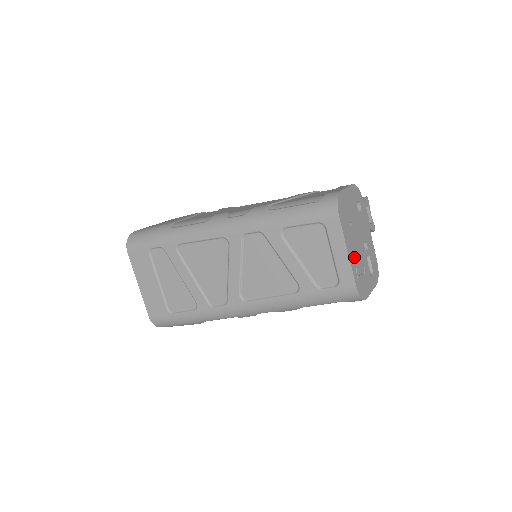
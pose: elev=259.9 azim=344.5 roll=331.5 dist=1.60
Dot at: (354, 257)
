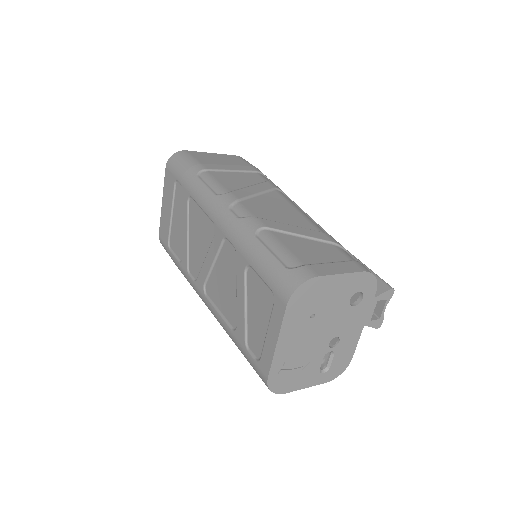
Dot at: (290, 350)
